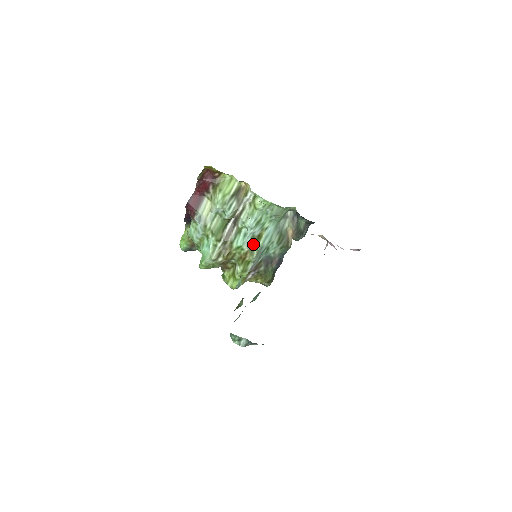
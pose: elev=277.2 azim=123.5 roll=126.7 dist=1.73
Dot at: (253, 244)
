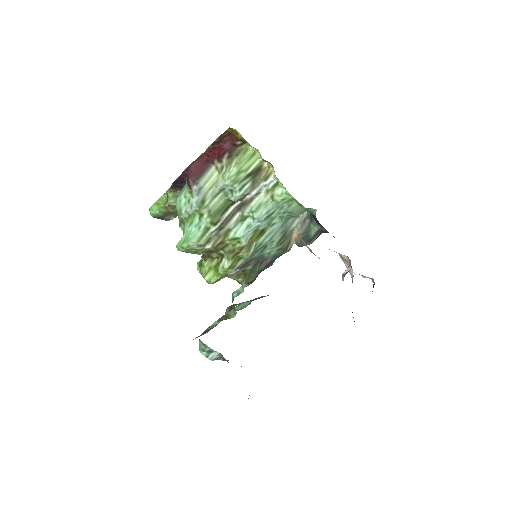
Dot at: (253, 239)
